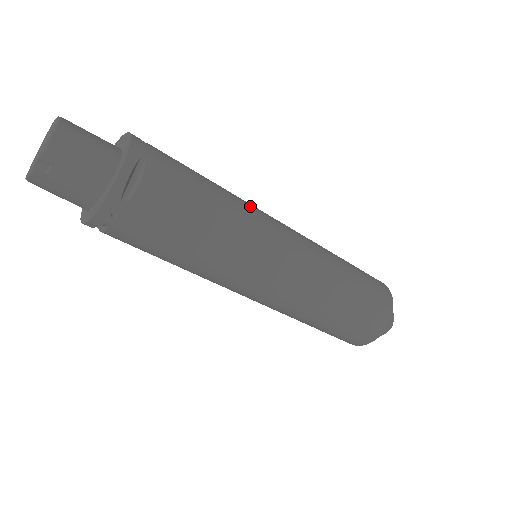
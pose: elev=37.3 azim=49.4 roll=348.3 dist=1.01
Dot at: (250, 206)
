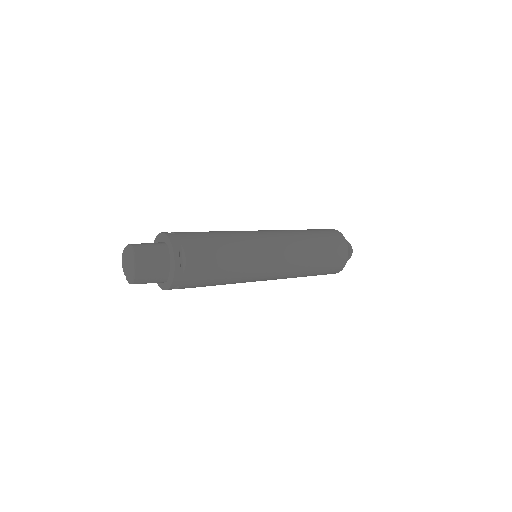
Dot at: (248, 271)
